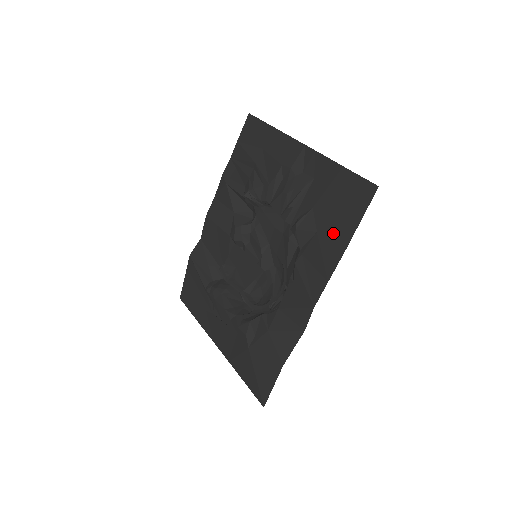
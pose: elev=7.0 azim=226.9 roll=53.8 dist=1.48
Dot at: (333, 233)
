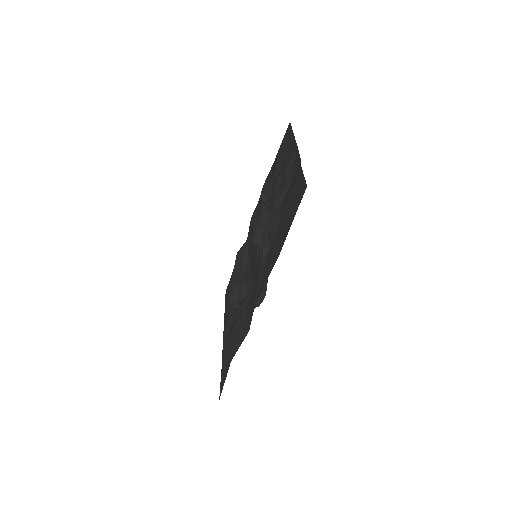
Dot at: (281, 234)
